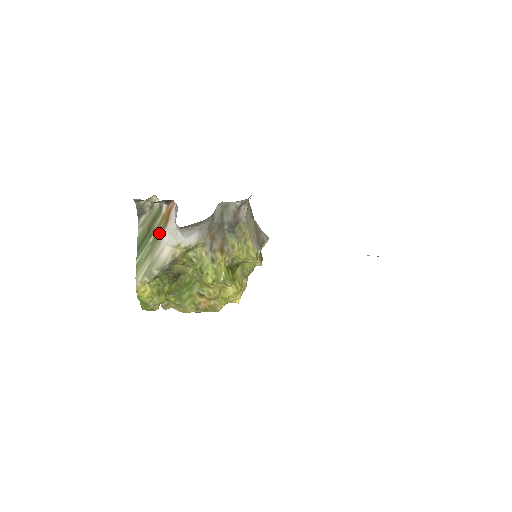
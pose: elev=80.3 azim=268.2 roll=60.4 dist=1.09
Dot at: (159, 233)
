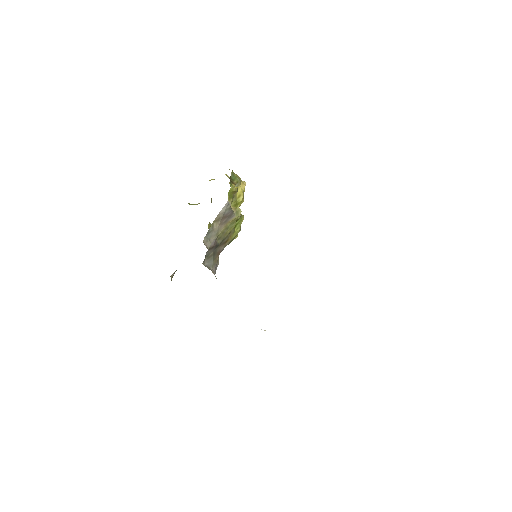
Dot at: occluded
